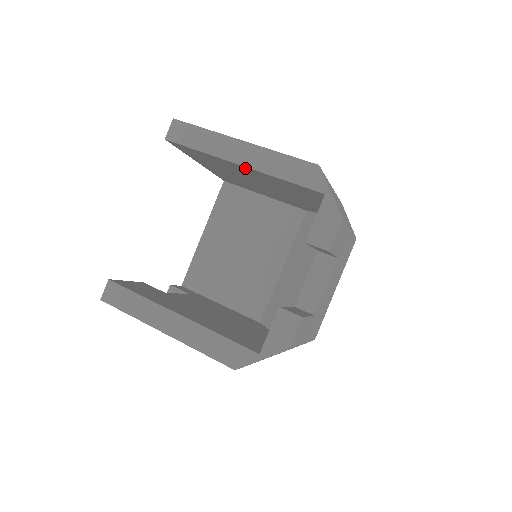
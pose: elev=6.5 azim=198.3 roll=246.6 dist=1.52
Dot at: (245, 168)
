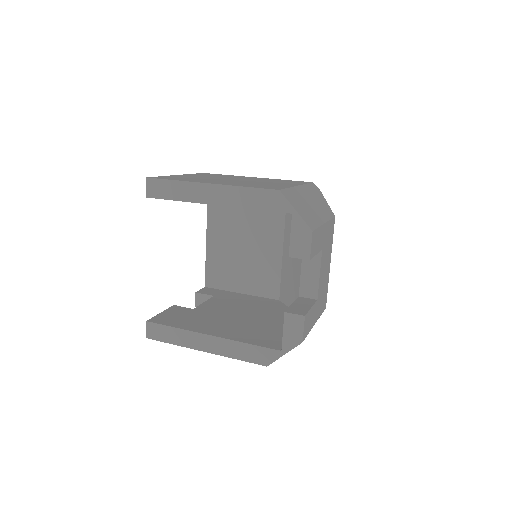
Dot at: occluded
